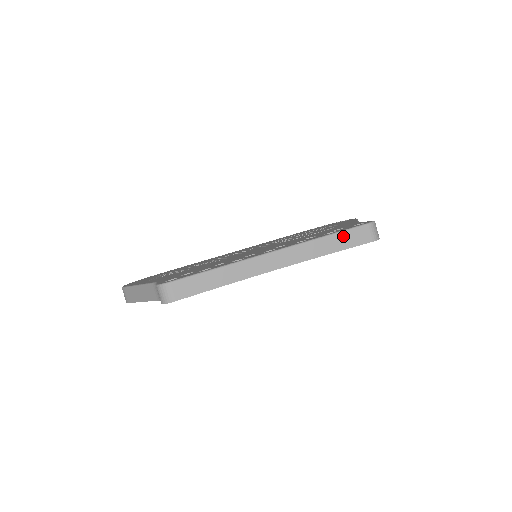
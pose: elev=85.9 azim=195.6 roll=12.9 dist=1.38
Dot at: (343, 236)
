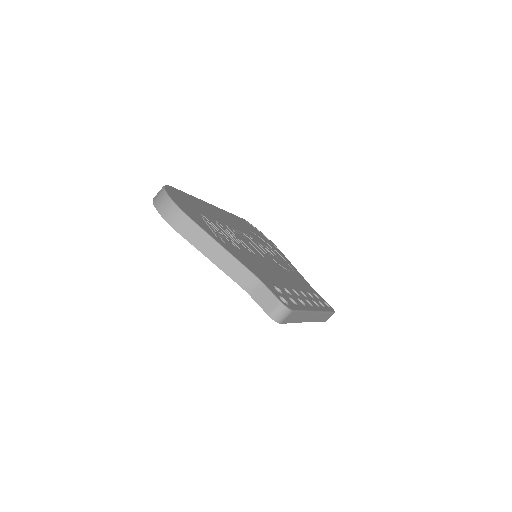
Dot at: (328, 315)
